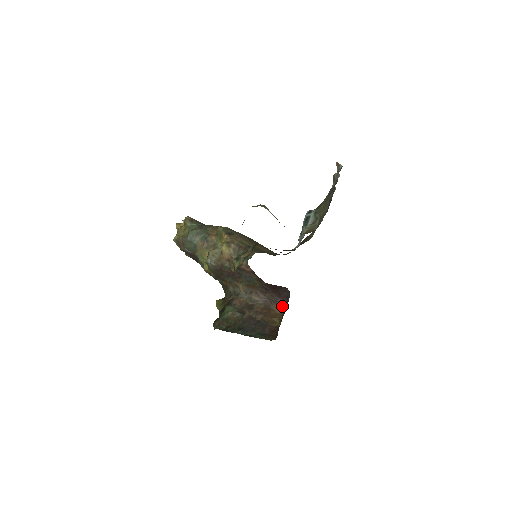
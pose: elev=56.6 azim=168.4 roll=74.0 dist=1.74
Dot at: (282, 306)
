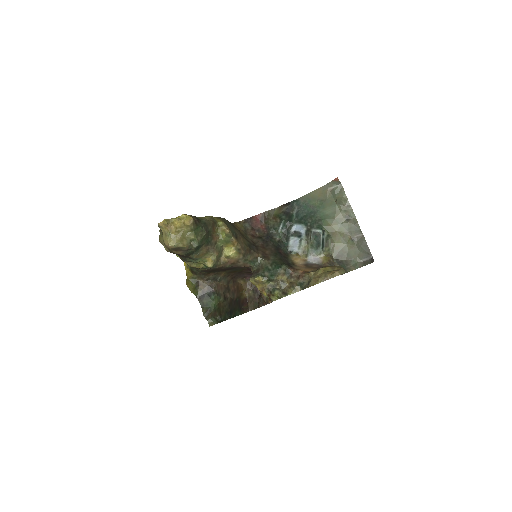
Dot at: (245, 278)
